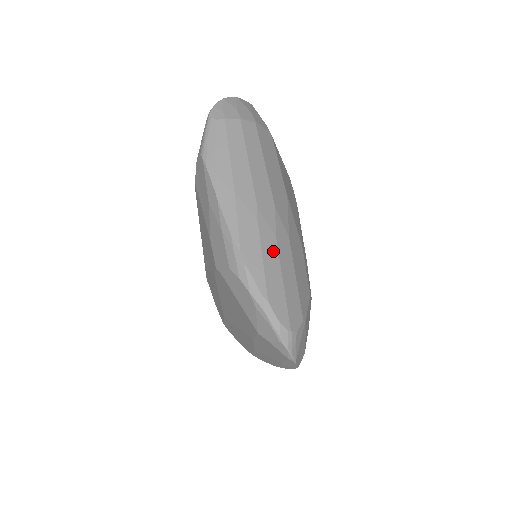
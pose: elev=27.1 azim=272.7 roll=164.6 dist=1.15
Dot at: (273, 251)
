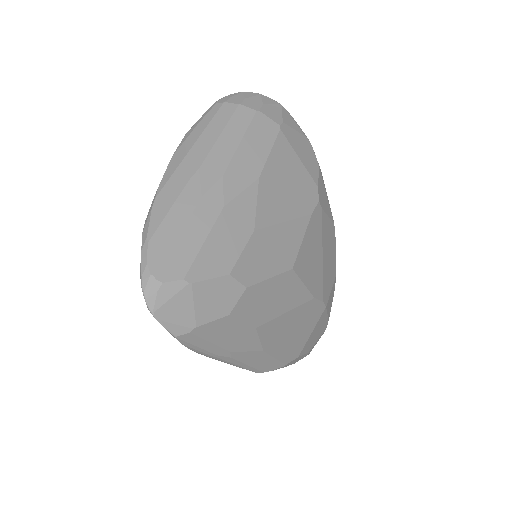
Dot at: (188, 207)
